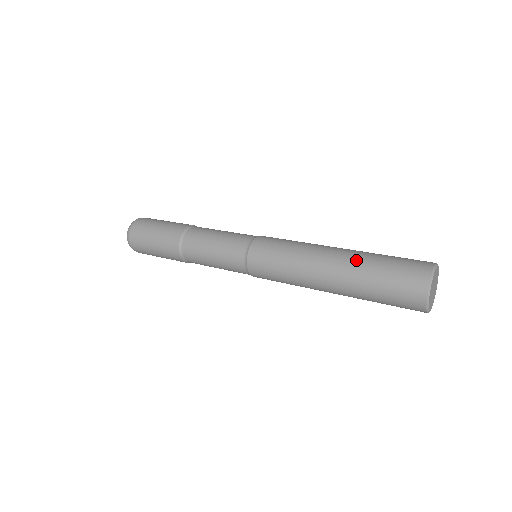
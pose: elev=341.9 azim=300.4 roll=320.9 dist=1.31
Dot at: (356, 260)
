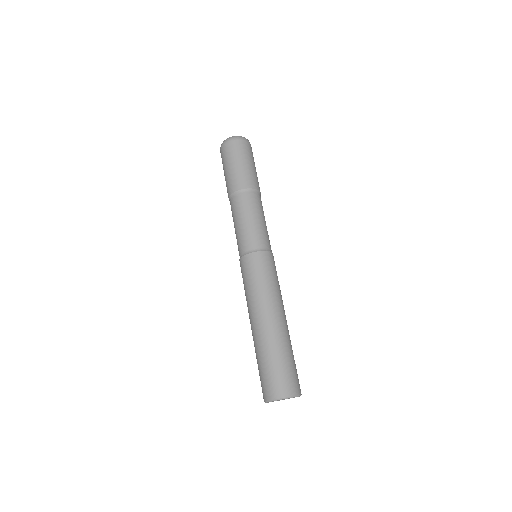
Dot at: (263, 342)
